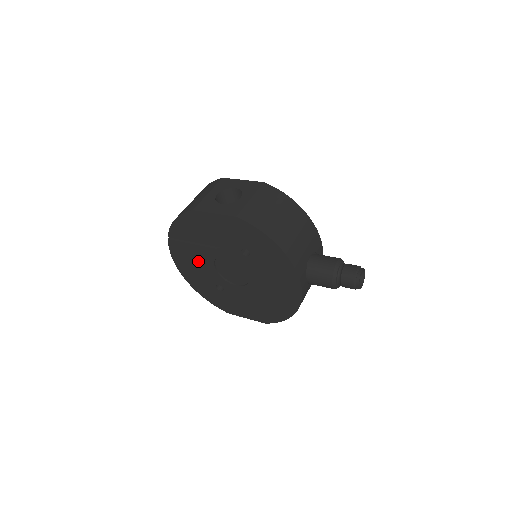
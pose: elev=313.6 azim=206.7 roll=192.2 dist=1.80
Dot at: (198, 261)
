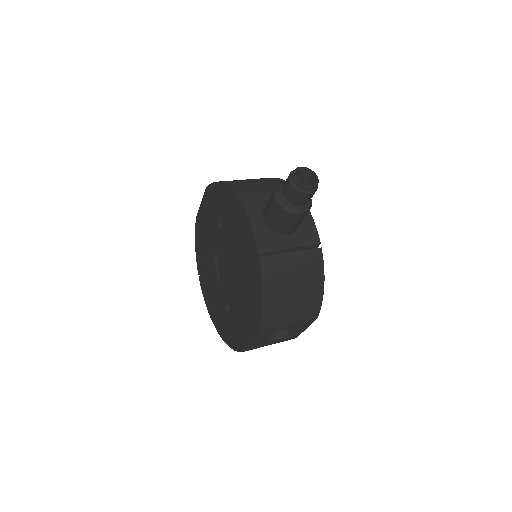
Dot at: (212, 284)
